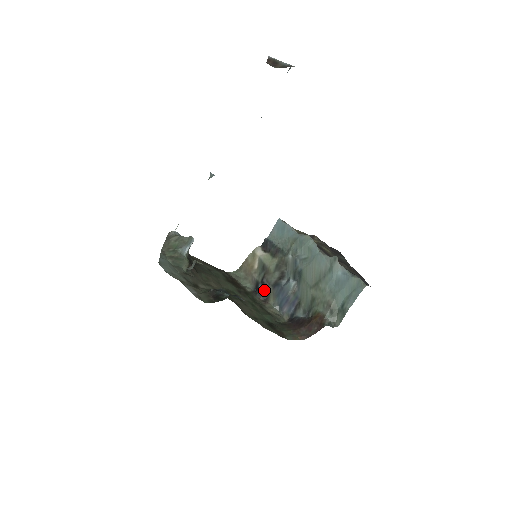
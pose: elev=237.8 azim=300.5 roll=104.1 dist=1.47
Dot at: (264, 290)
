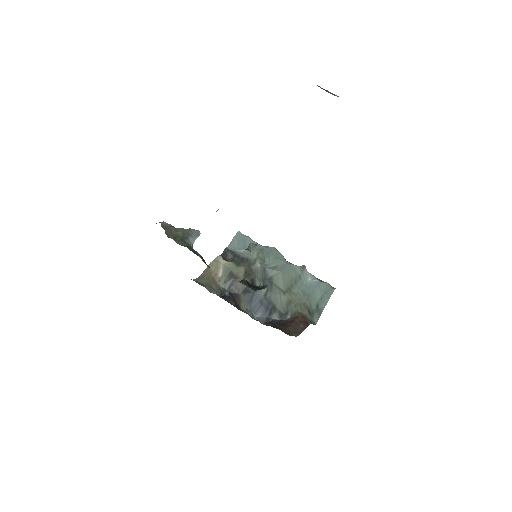
Dot at: (234, 297)
